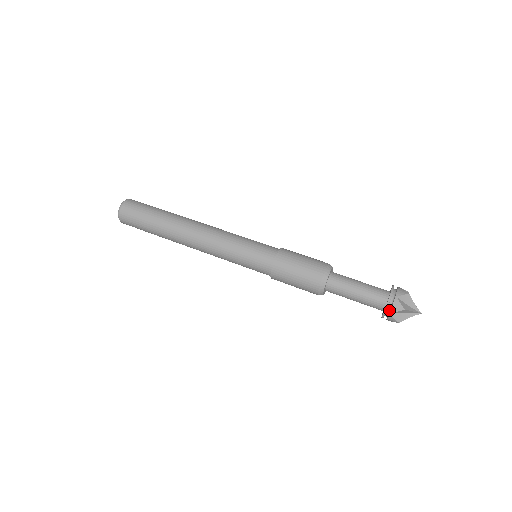
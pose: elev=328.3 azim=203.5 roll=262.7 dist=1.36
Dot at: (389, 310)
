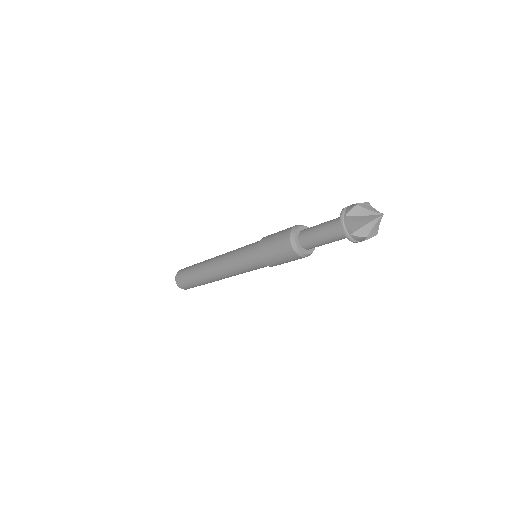
Dot at: (349, 232)
